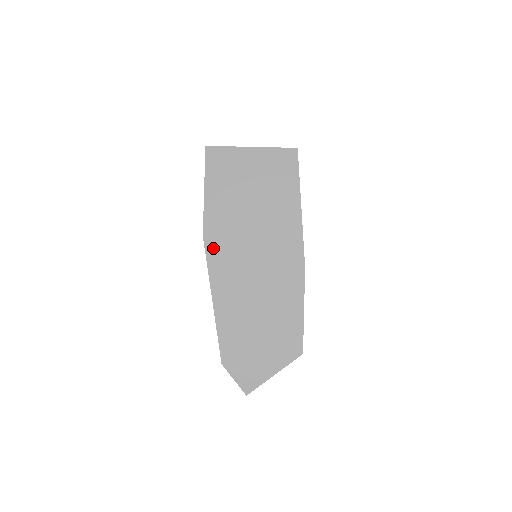
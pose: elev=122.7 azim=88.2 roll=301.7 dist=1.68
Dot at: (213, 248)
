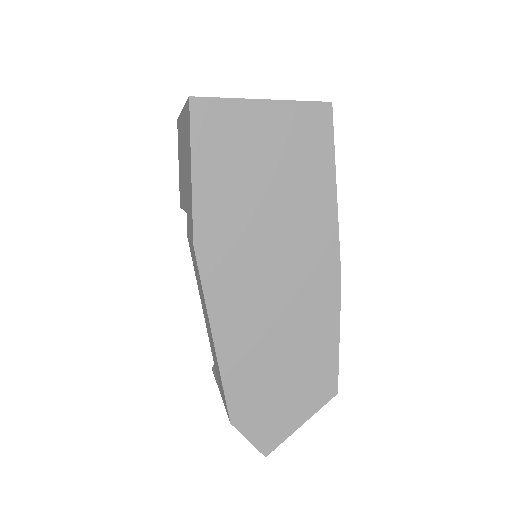
Dot at: (210, 262)
